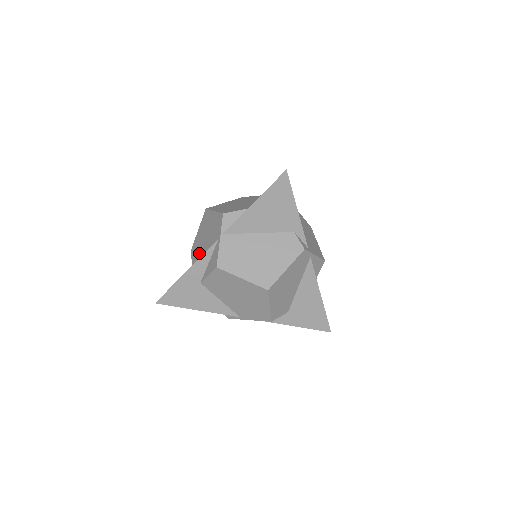
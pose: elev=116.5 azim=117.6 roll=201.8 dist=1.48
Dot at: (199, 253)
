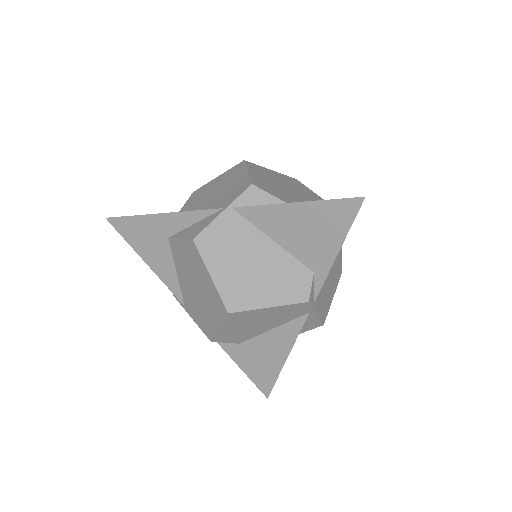
Dot at: (196, 203)
